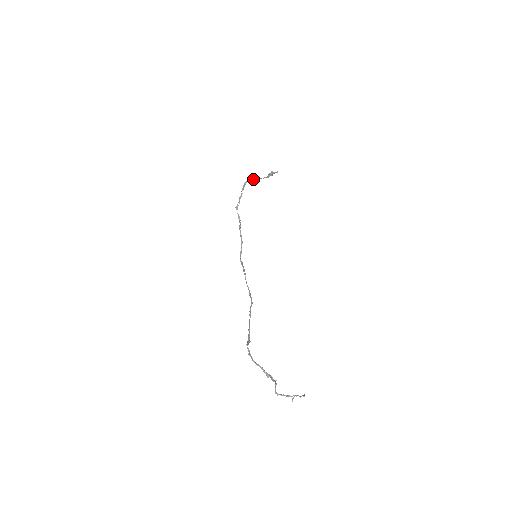
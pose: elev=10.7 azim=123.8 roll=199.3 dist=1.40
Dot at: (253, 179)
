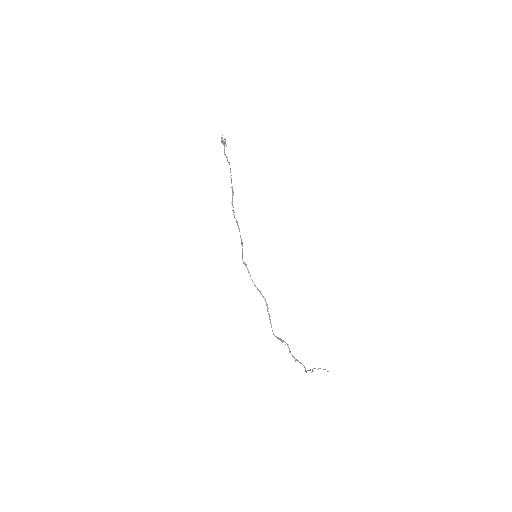
Dot at: (227, 161)
